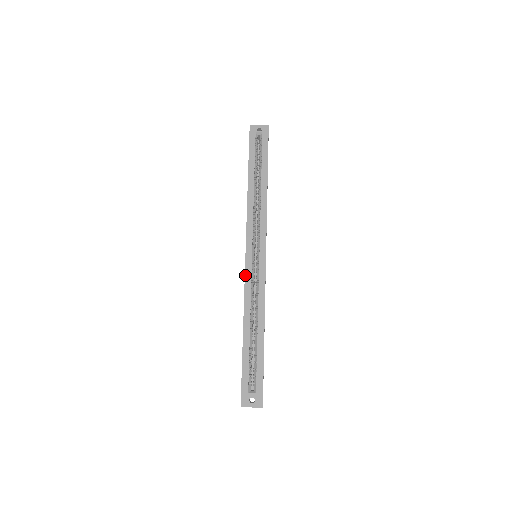
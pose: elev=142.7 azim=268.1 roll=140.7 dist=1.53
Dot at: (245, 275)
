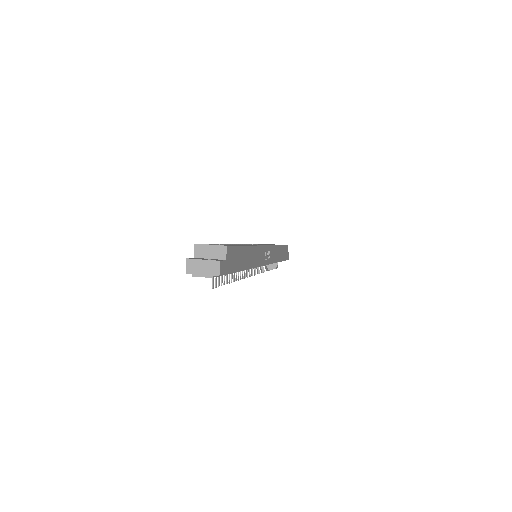
Dot at: occluded
